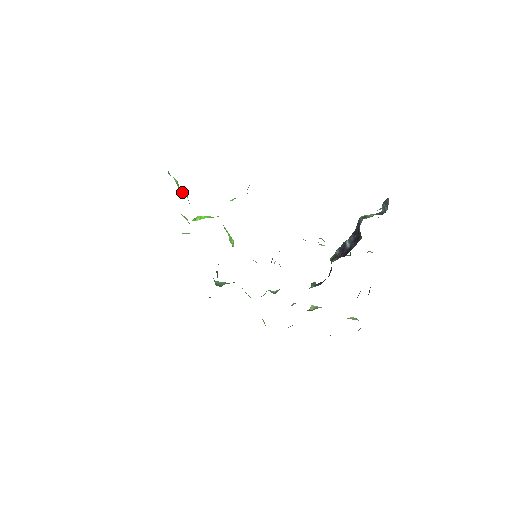
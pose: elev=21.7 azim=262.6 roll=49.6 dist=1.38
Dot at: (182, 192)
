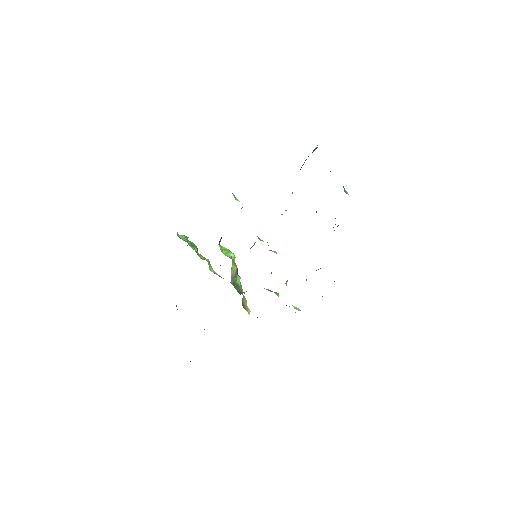
Dot at: occluded
